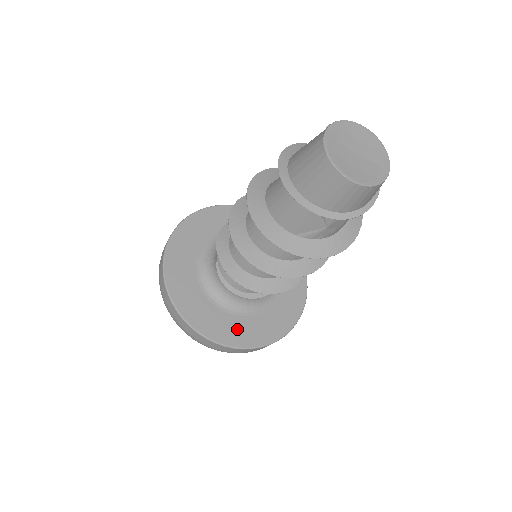
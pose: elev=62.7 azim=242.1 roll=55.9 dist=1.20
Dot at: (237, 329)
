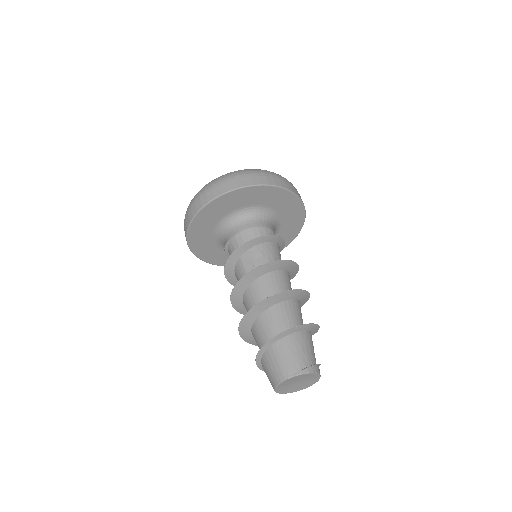
Dot at: (217, 256)
